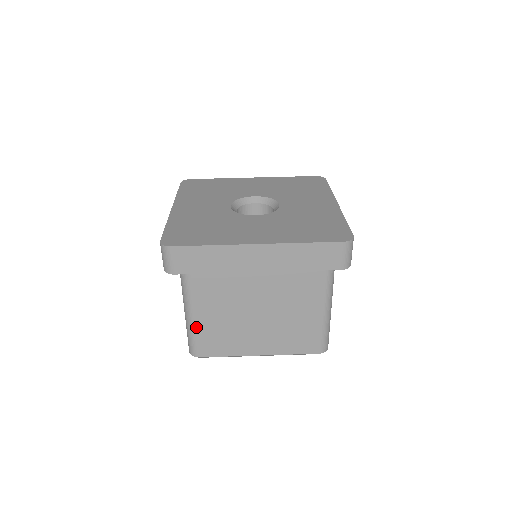
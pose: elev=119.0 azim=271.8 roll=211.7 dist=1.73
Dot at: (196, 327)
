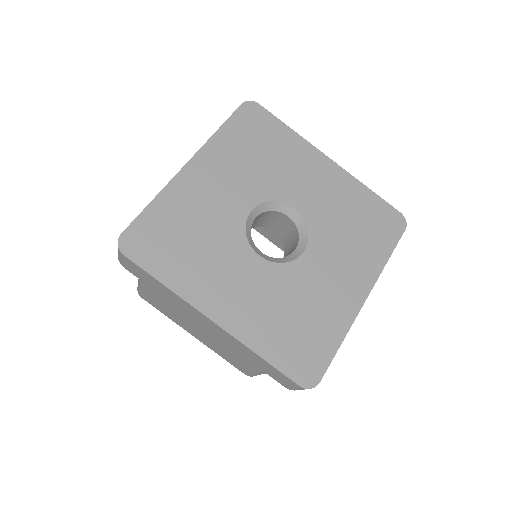
Dot at: occluded
